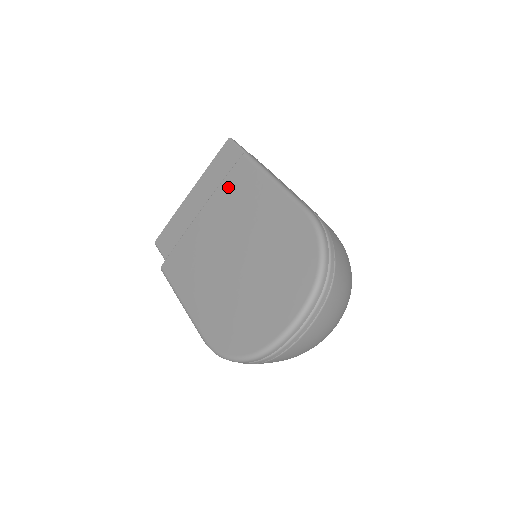
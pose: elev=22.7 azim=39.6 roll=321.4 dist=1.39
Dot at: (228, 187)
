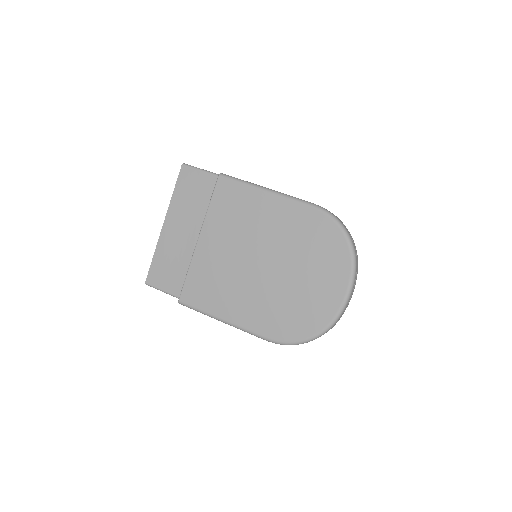
Dot at: (220, 209)
